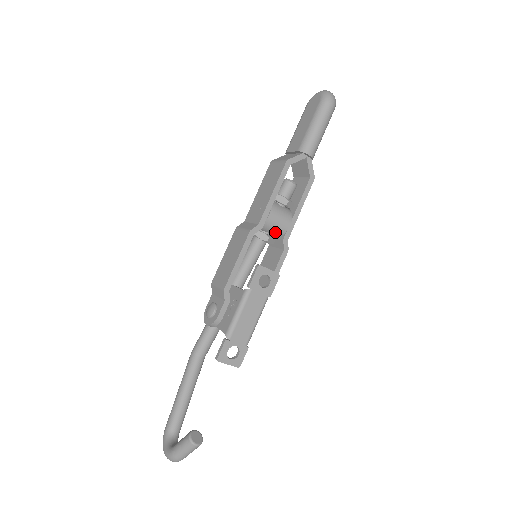
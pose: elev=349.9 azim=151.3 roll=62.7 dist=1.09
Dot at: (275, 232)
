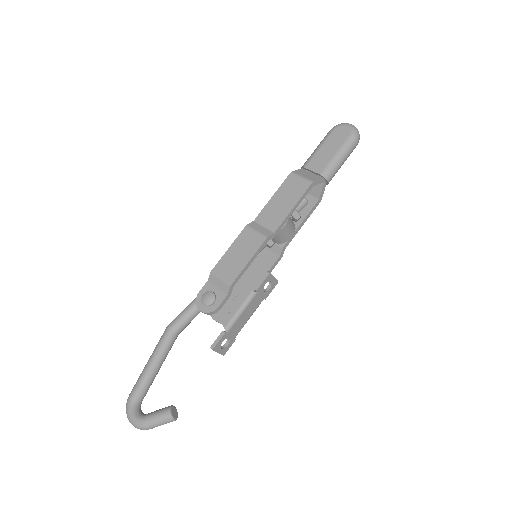
Dot at: (279, 240)
